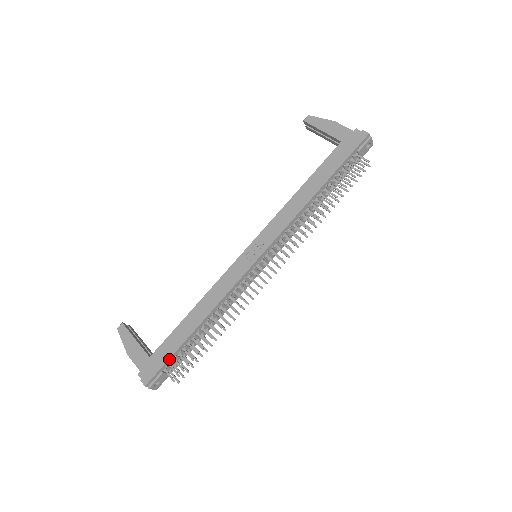
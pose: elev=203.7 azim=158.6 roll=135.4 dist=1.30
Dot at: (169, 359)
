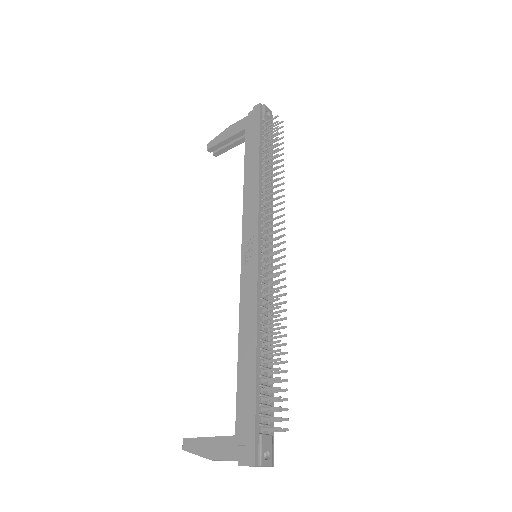
Dot at: (255, 412)
